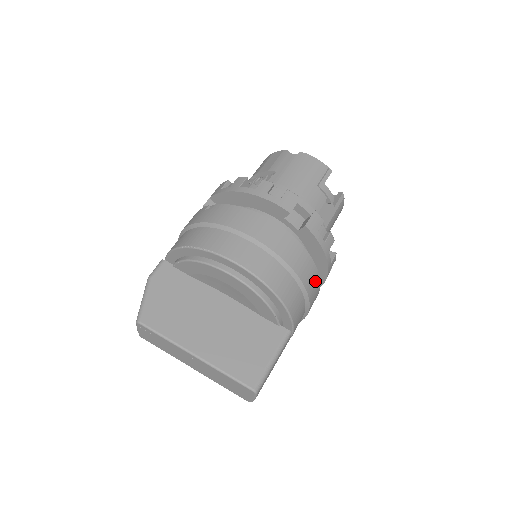
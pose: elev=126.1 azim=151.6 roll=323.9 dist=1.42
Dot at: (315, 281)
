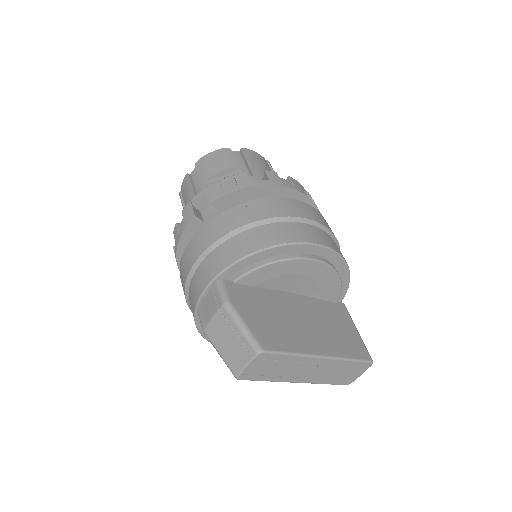
Dot at: occluded
